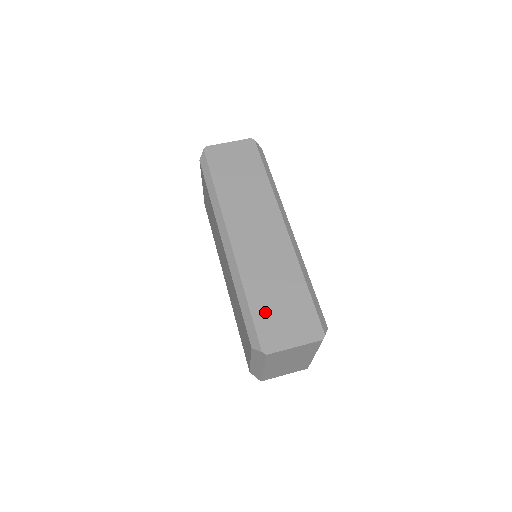
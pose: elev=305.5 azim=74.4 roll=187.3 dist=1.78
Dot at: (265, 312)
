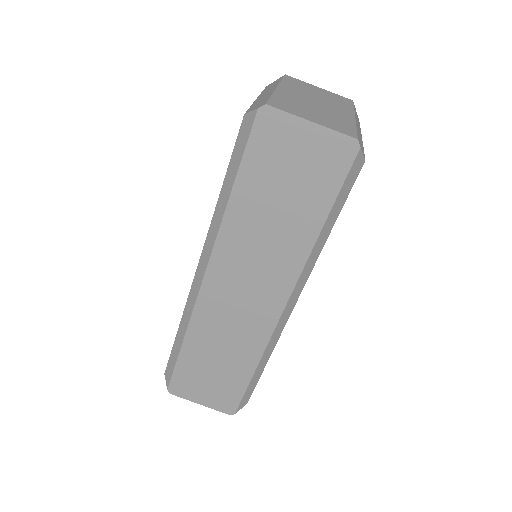
Dot at: (192, 367)
